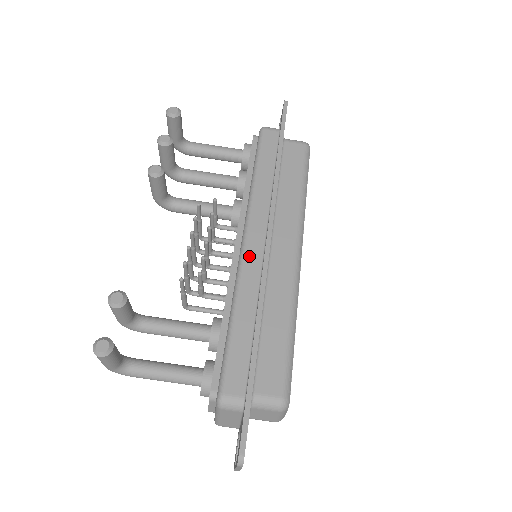
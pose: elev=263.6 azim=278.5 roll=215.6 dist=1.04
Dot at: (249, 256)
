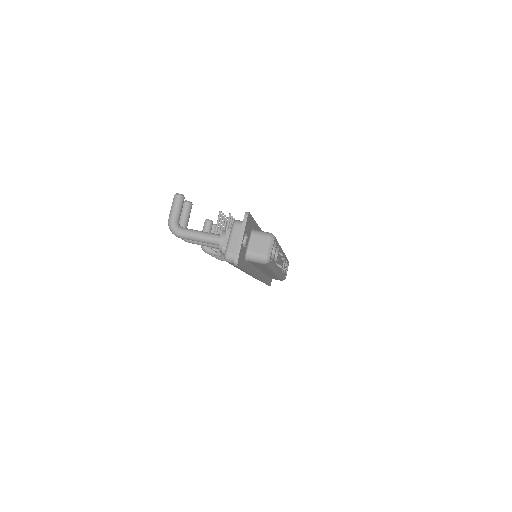
Dot at: occluded
